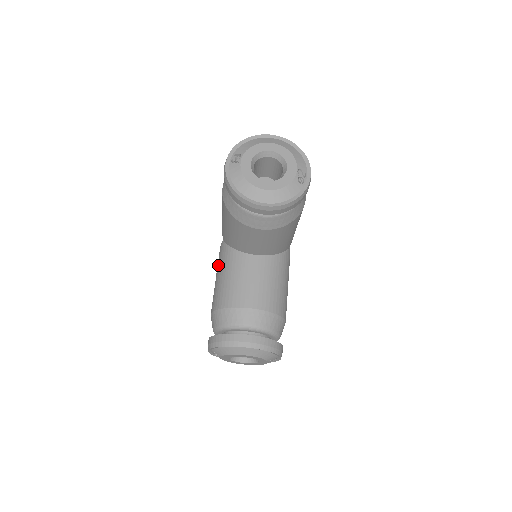
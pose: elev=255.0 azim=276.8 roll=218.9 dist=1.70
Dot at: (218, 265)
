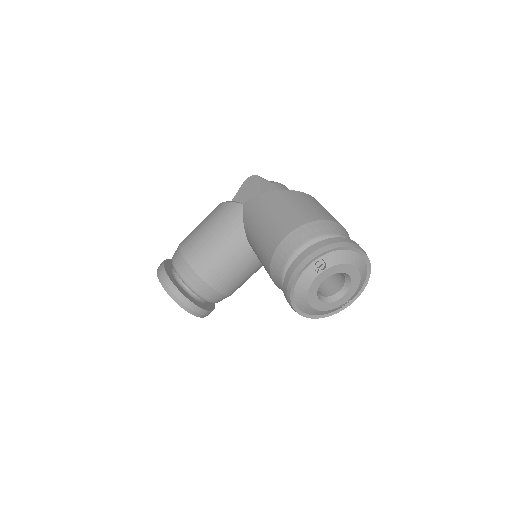
Dot at: (220, 222)
